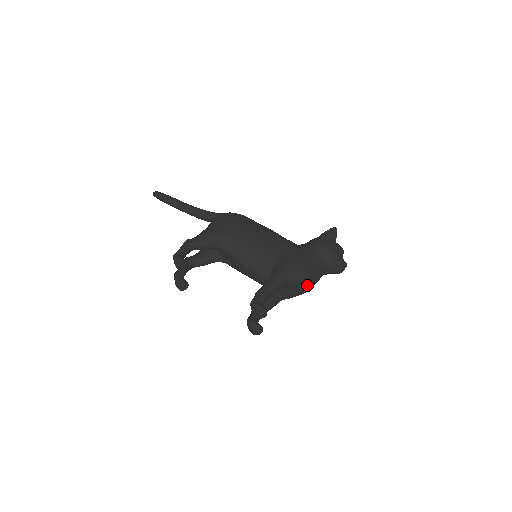
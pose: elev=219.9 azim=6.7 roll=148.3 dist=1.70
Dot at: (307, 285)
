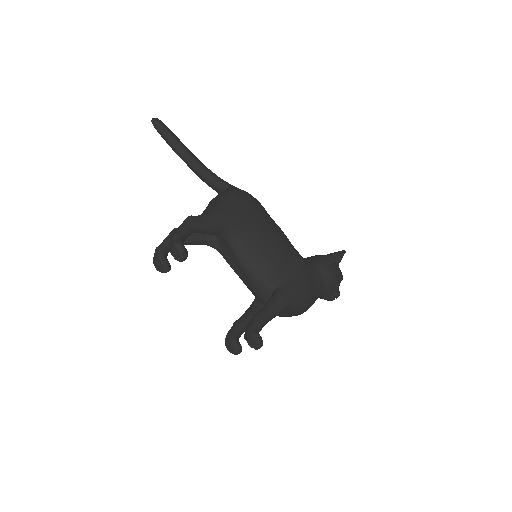
Dot at: (302, 312)
